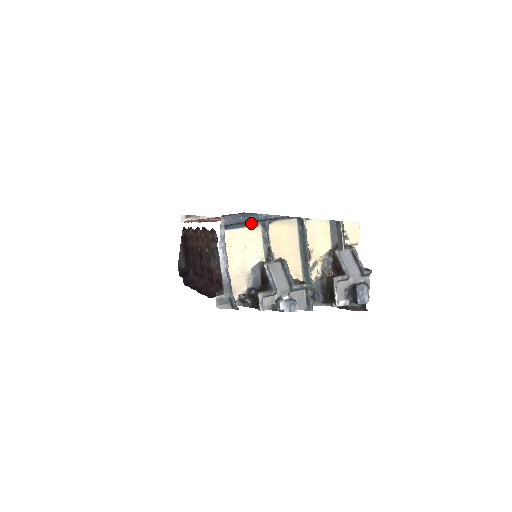
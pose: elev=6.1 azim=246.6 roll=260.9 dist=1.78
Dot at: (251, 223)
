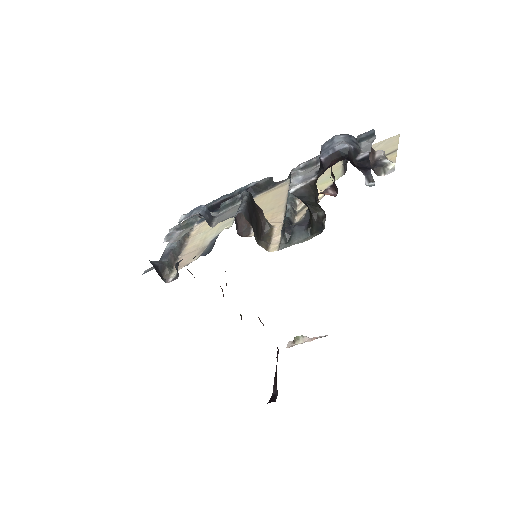
Dot at: occluded
